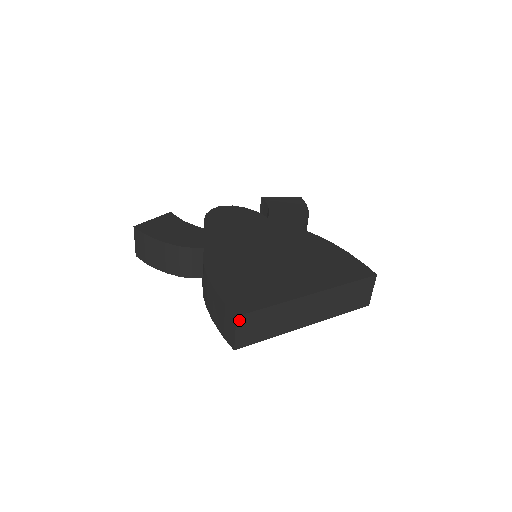
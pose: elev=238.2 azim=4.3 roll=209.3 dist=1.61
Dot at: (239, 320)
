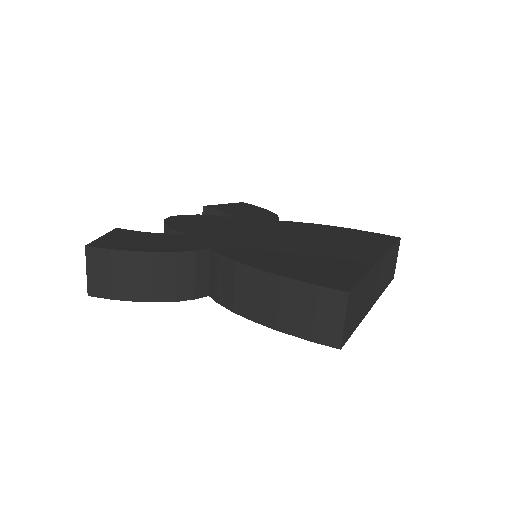
Dot at: (349, 298)
